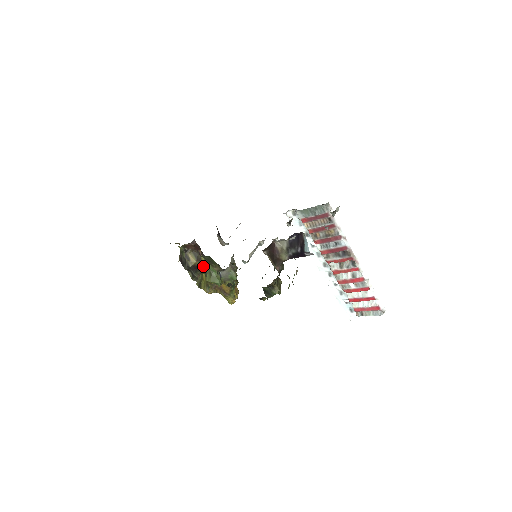
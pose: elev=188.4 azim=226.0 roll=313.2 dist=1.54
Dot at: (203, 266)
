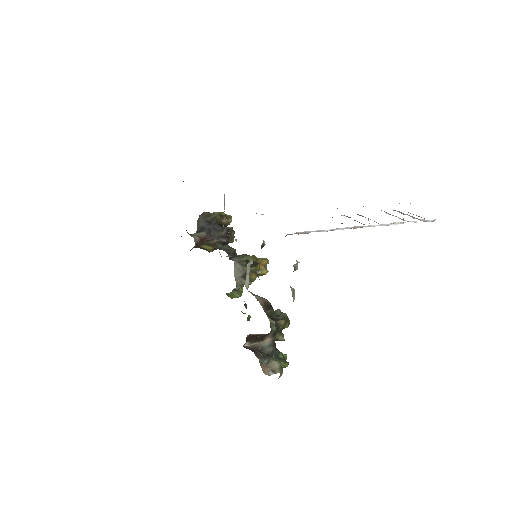
Dot at: occluded
